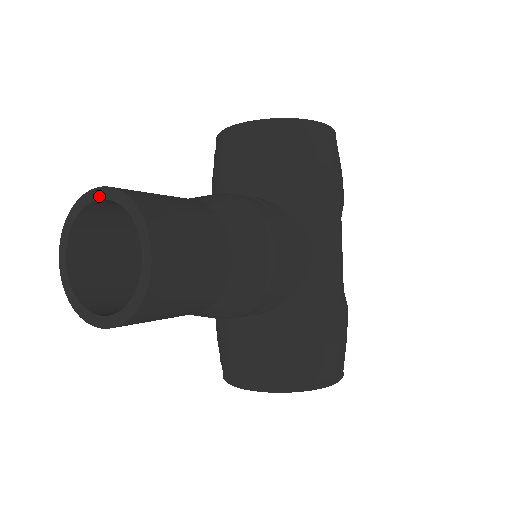
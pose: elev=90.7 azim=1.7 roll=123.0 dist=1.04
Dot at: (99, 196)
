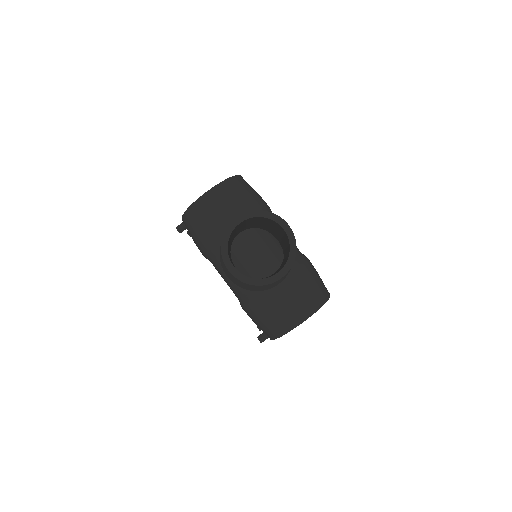
Dot at: (239, 222)
